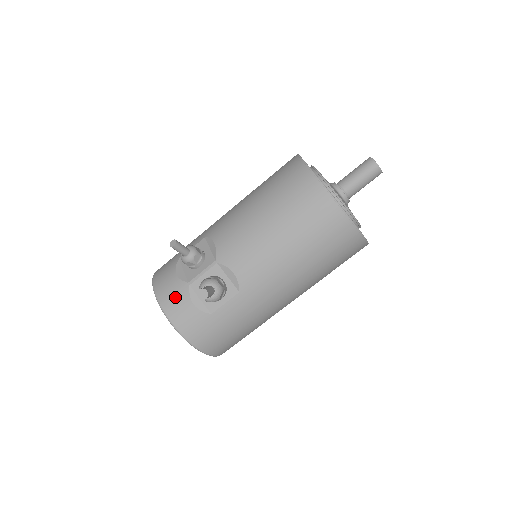
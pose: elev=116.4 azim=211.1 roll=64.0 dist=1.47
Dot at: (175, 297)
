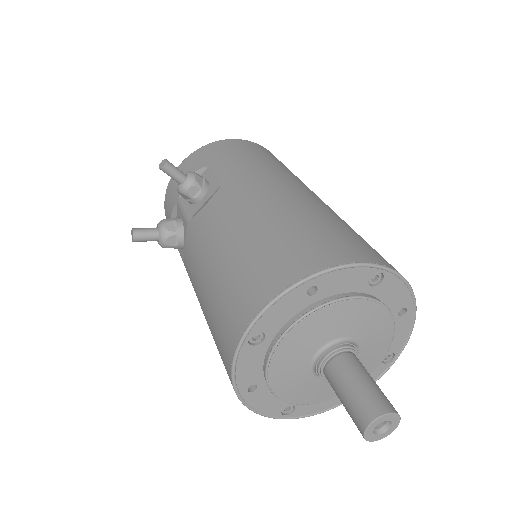
Dot at: (172, 193)
